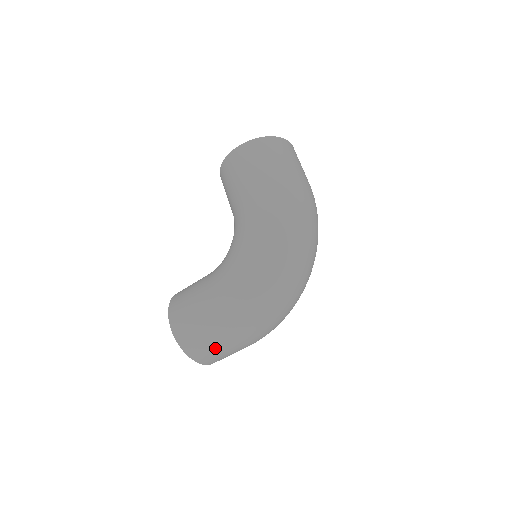
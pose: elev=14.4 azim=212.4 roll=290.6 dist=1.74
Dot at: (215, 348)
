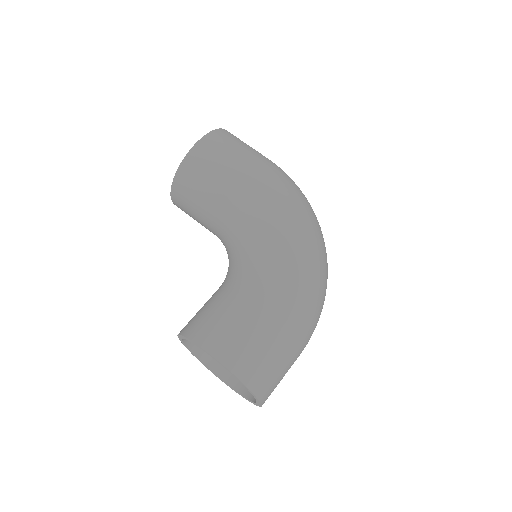
Dot at: (283, 366)
